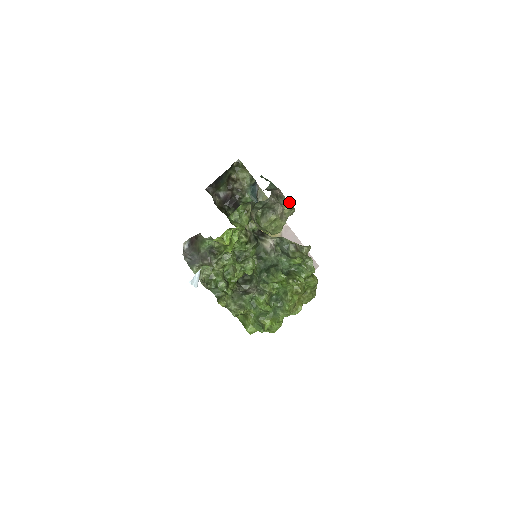
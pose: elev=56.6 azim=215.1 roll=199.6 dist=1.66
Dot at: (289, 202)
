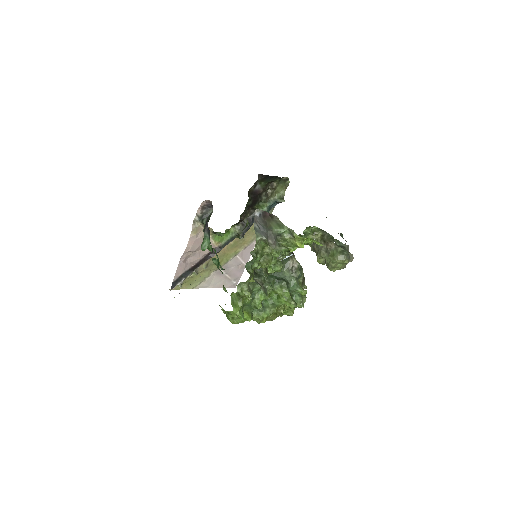
Dot at: occluded
